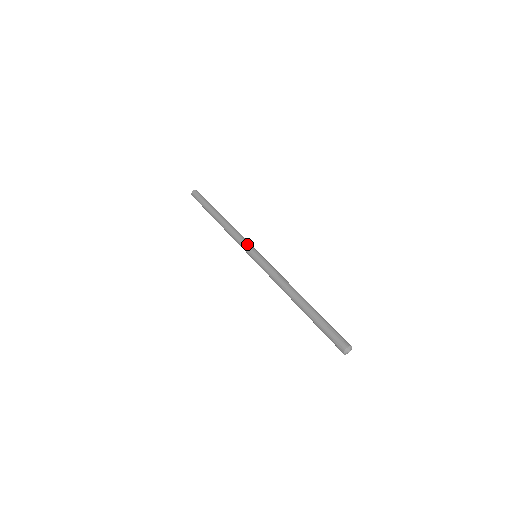
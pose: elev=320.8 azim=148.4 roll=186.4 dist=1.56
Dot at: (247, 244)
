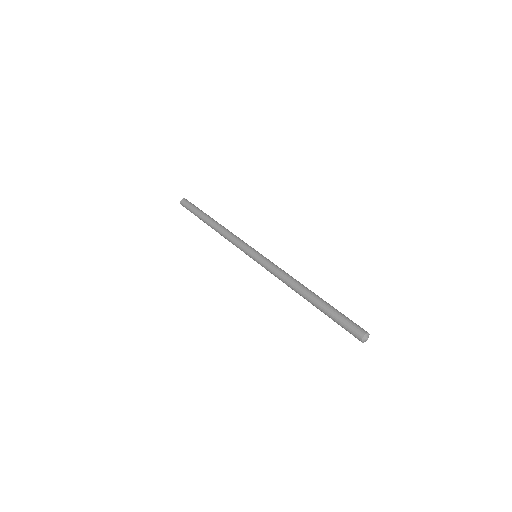
Dot at: (245, 245)
